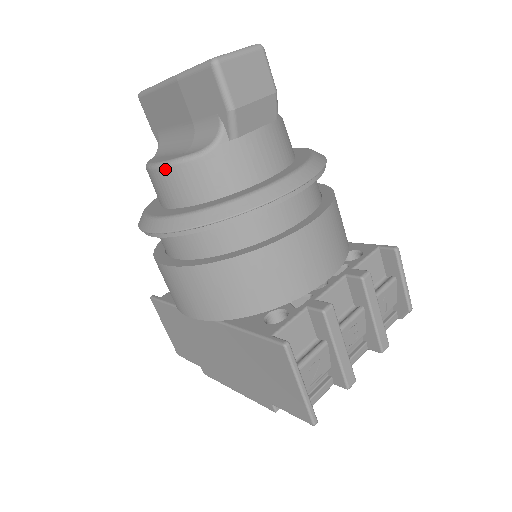
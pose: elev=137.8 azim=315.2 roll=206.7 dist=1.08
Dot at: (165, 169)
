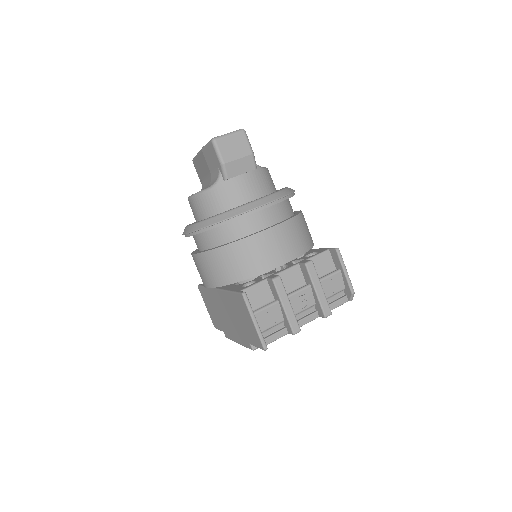
Dot at: (193, 198)
